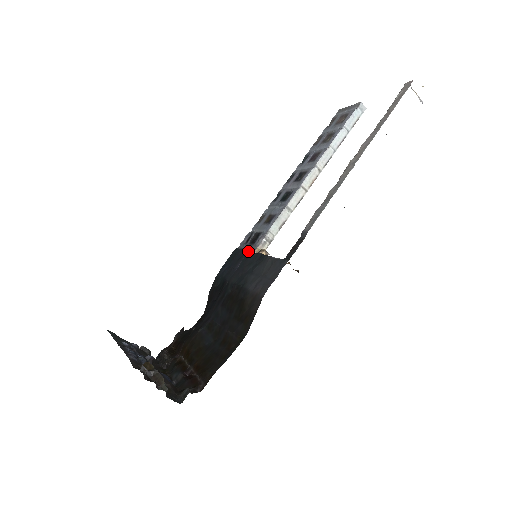
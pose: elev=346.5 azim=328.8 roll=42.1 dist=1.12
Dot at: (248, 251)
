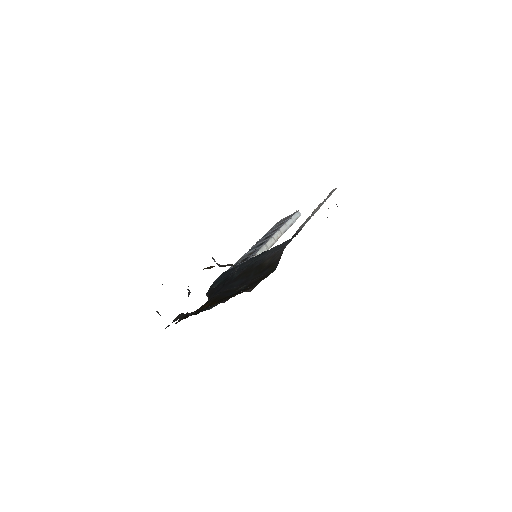
Dot at: (243, 262)
